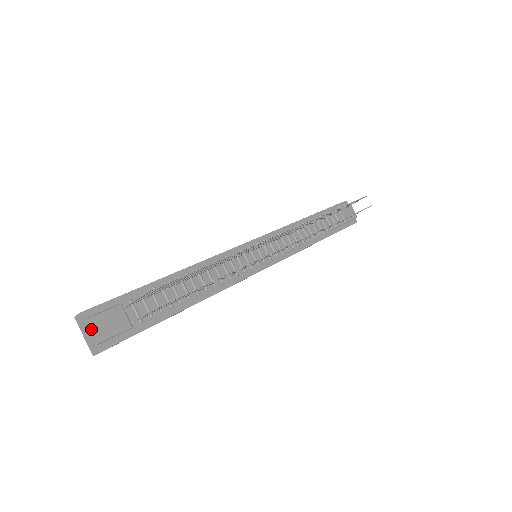
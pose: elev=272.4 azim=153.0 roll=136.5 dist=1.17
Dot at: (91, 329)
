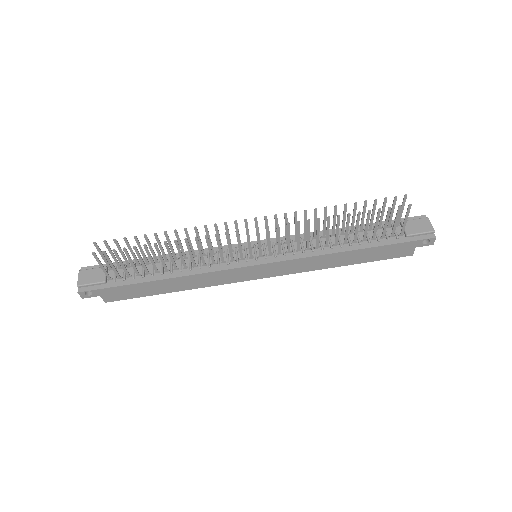
Dot at: (79, 277)
